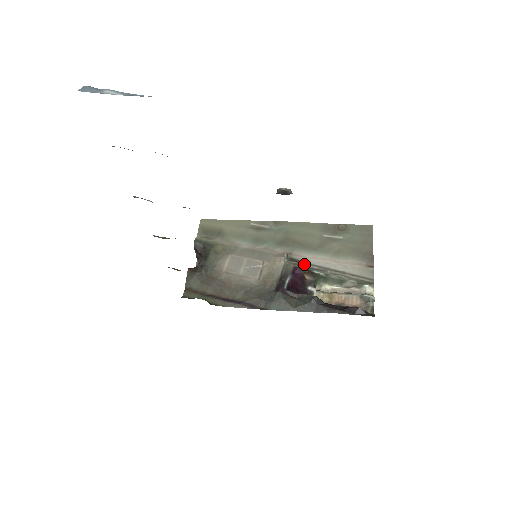
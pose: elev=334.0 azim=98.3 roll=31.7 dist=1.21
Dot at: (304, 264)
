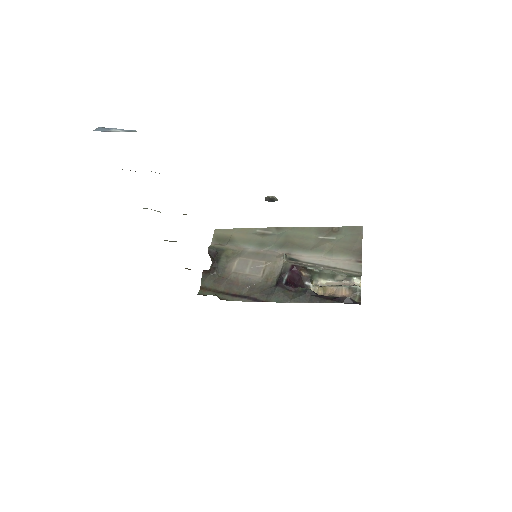
Dot at: (301, 262)
